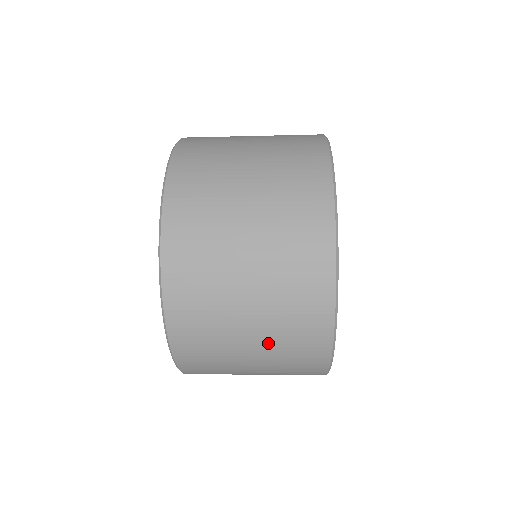
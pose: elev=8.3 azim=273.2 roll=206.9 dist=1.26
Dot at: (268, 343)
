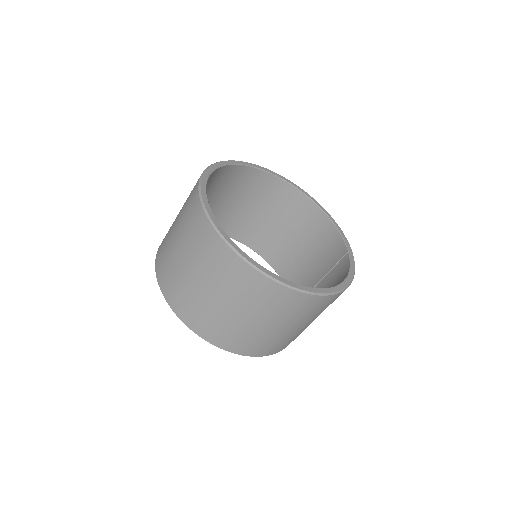
Dot at: (239, 303)
